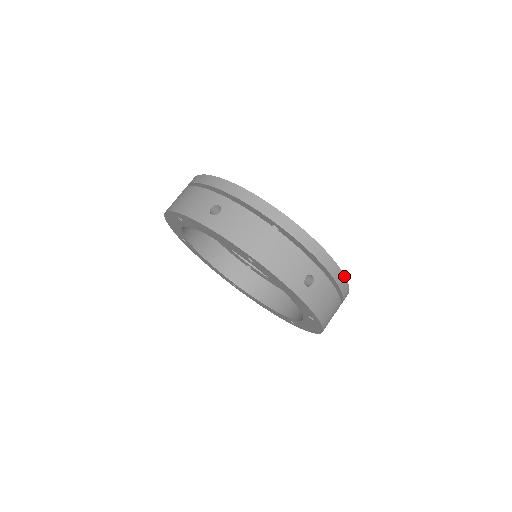
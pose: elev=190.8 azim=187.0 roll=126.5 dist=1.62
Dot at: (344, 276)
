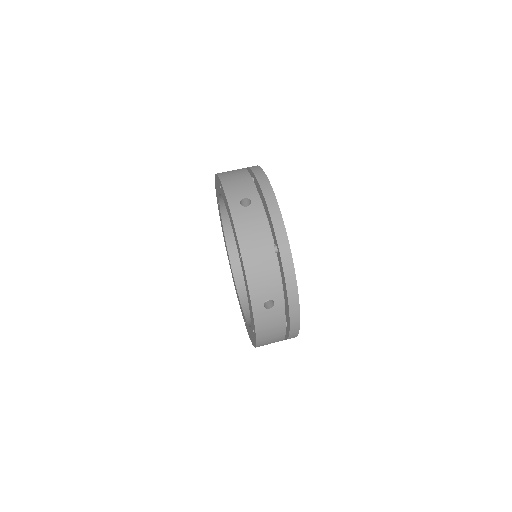
Dot at: occluded
